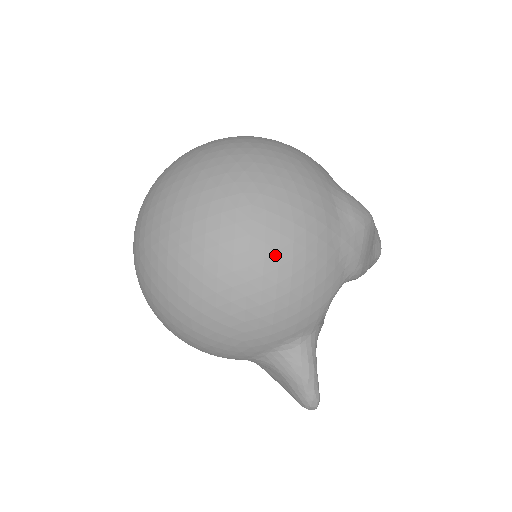
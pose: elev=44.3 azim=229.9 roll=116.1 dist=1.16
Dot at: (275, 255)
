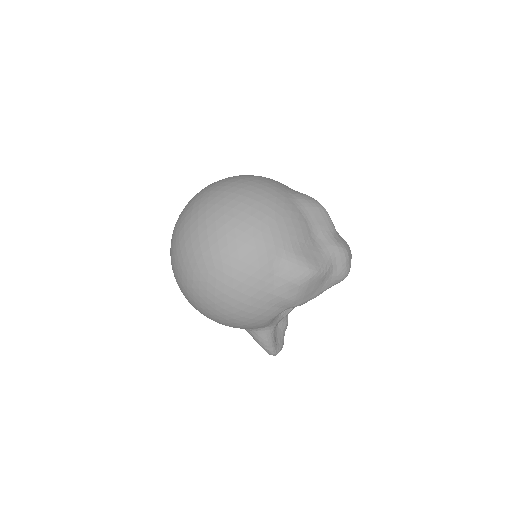
Dot at: (221, 303)
